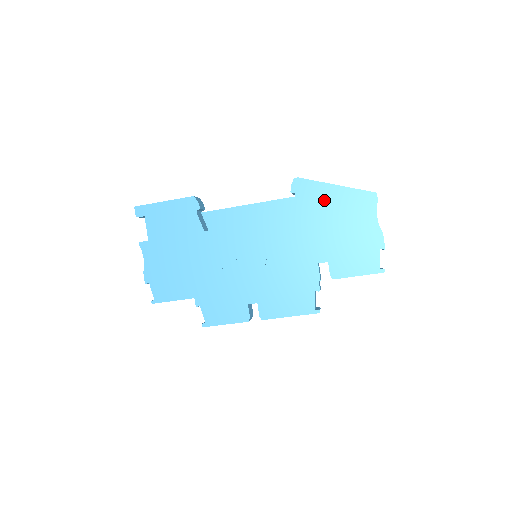
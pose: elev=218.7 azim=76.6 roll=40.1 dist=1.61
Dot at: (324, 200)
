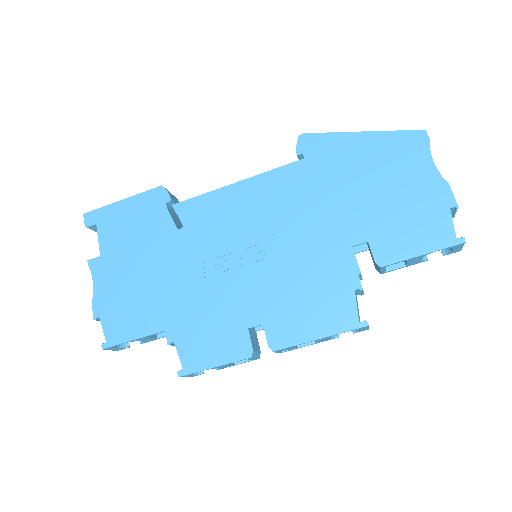
Dot at: (347, 155)
